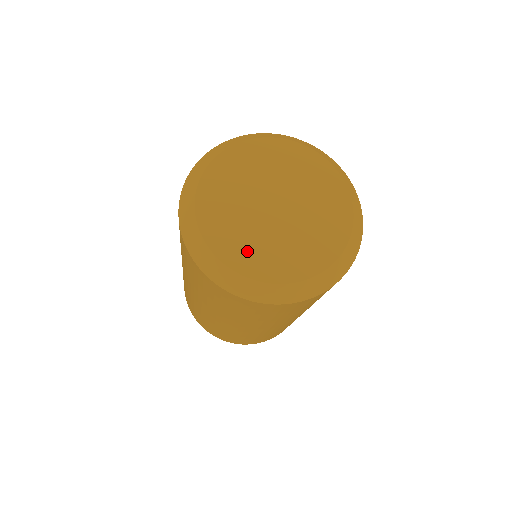
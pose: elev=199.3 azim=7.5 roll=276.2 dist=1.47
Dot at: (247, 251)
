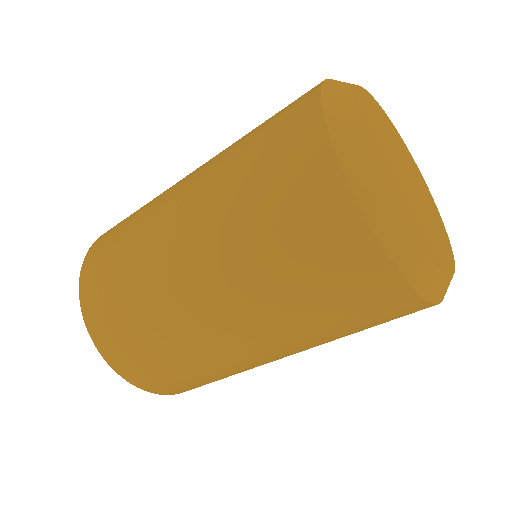
Dot at: (413, 218)
